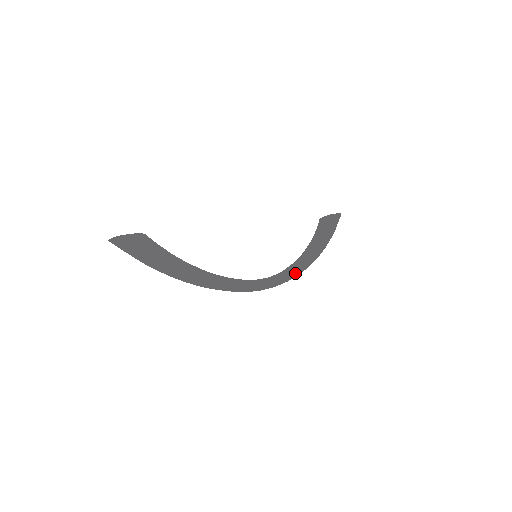
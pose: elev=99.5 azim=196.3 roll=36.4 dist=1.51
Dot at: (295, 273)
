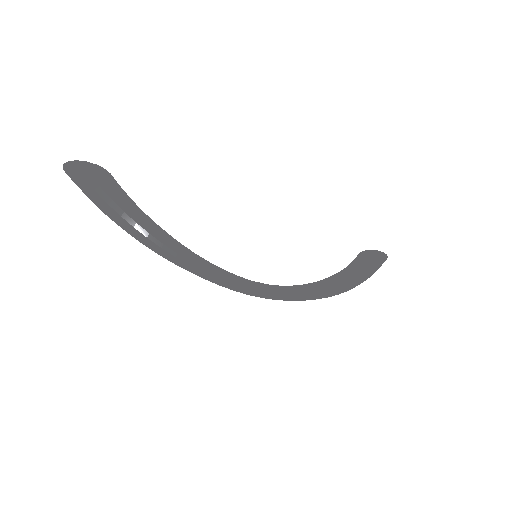
Dot at: (307, 293)
